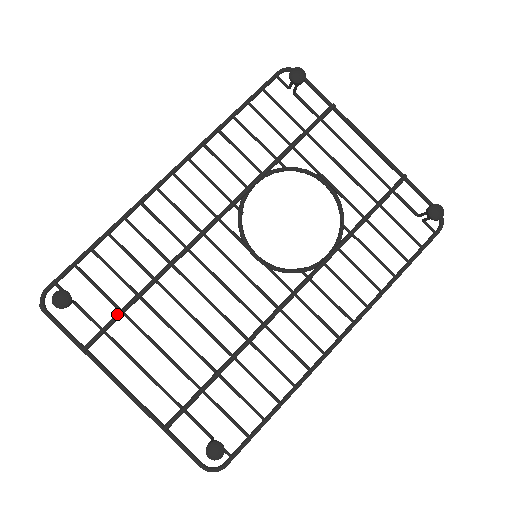
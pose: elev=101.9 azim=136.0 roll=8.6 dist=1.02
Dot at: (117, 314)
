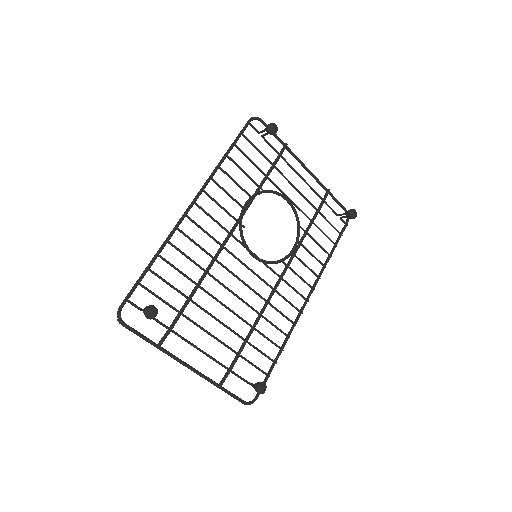
Dot at: (179, 315)
